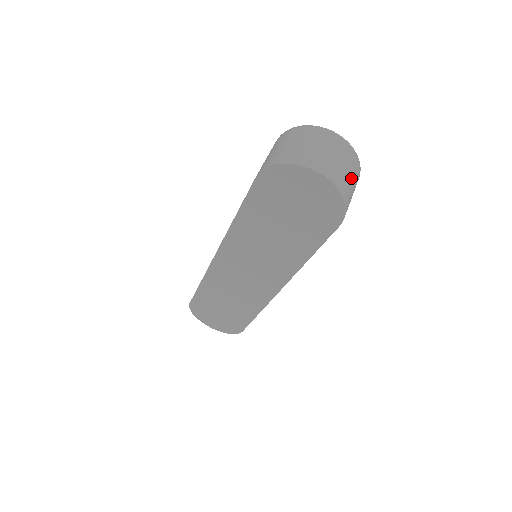
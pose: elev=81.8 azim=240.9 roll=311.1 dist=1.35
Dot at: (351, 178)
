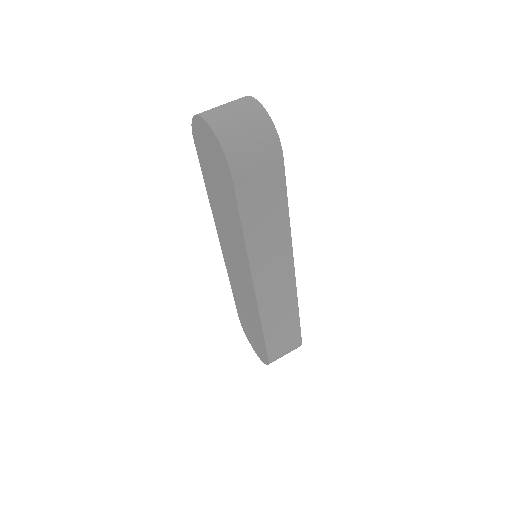
Dot at: (246, 132)
